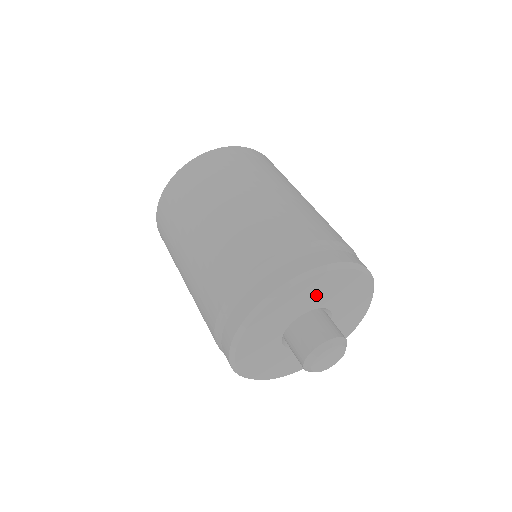
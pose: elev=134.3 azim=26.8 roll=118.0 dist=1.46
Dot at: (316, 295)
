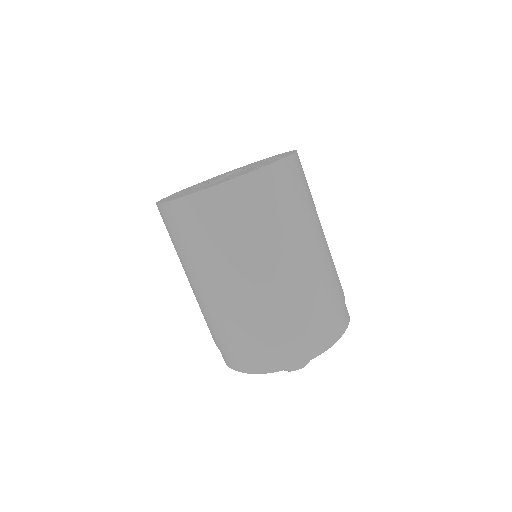
Dot at: occluded
